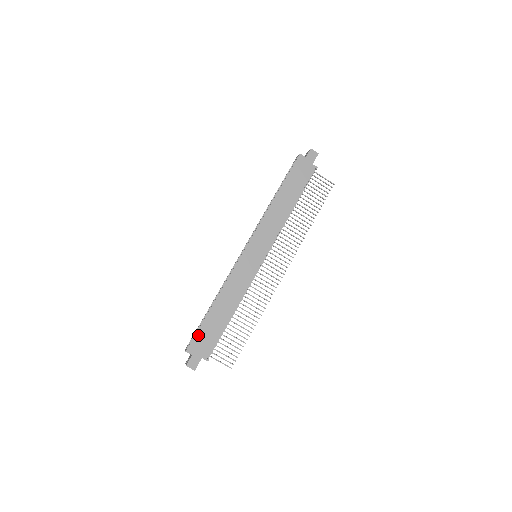
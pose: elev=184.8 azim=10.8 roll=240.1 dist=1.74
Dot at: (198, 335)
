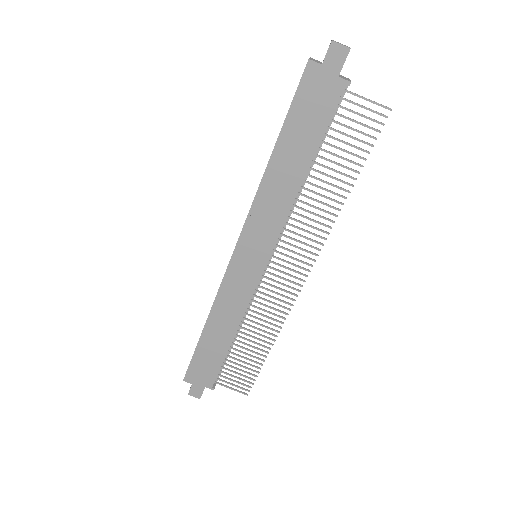
Dot at: (193, 364)
